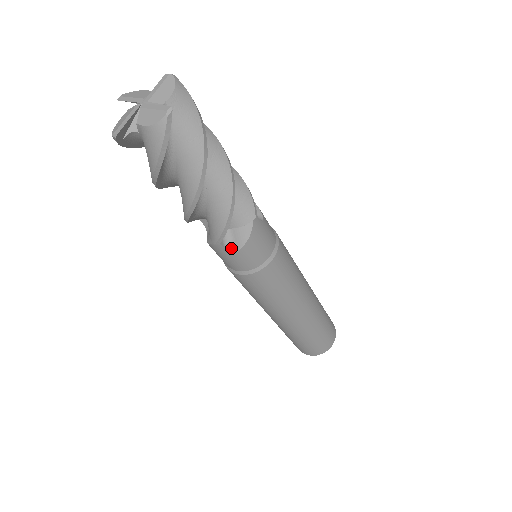
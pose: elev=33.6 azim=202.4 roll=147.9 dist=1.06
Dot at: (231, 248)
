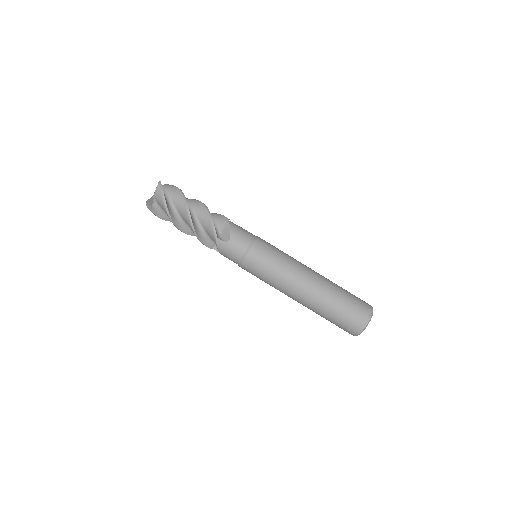
Dot at: (226, 240)
